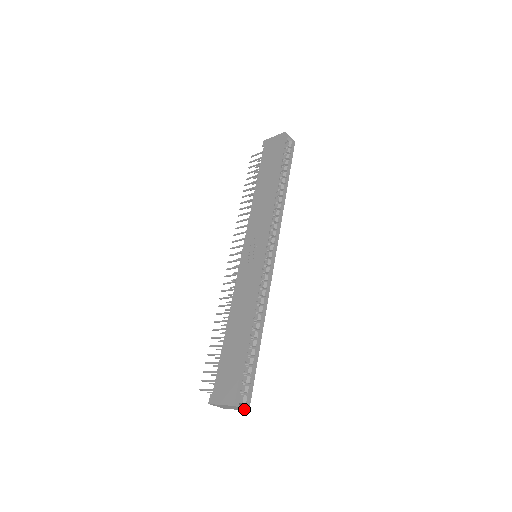
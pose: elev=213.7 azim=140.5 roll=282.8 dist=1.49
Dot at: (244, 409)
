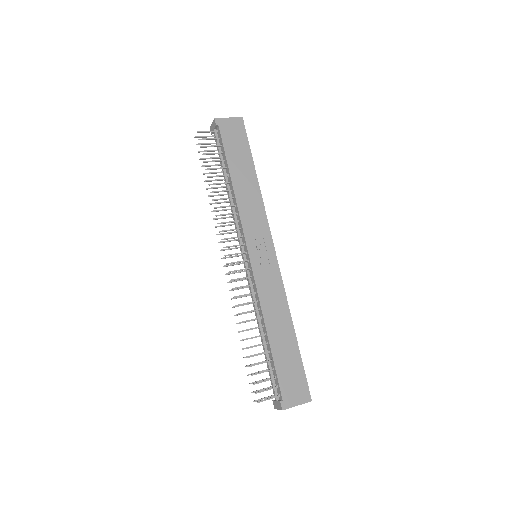
Dot at: occluded
